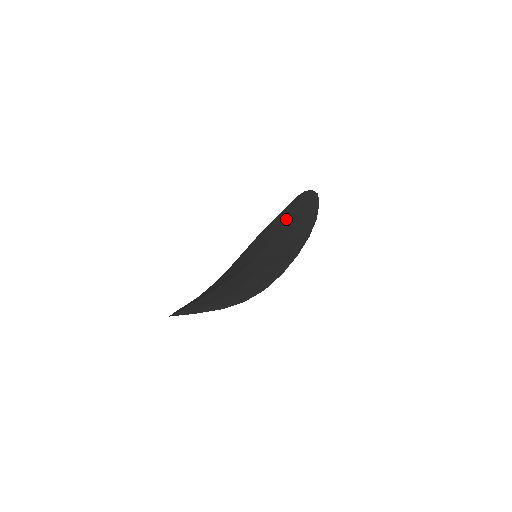
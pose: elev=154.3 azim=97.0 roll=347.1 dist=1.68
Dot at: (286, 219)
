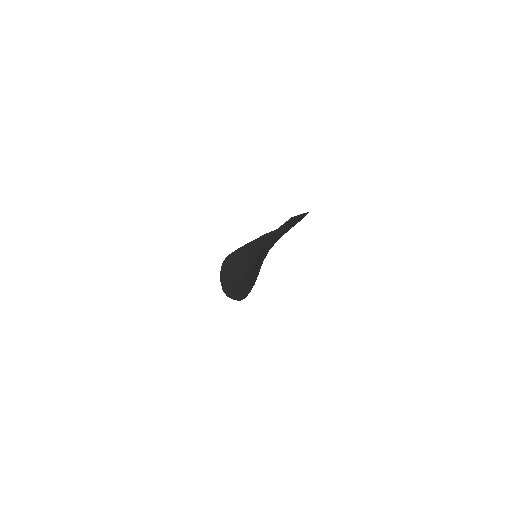
Dot at: (239, 258)
